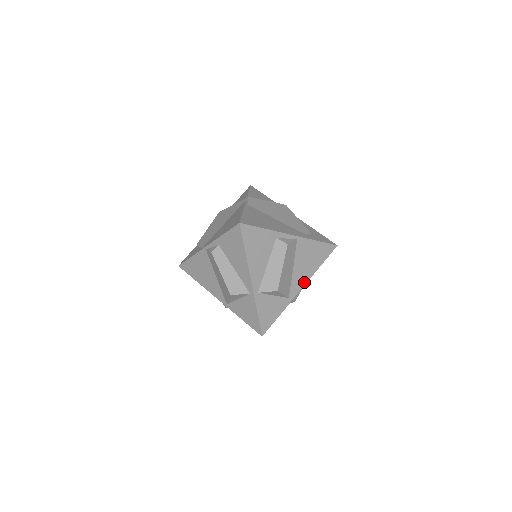
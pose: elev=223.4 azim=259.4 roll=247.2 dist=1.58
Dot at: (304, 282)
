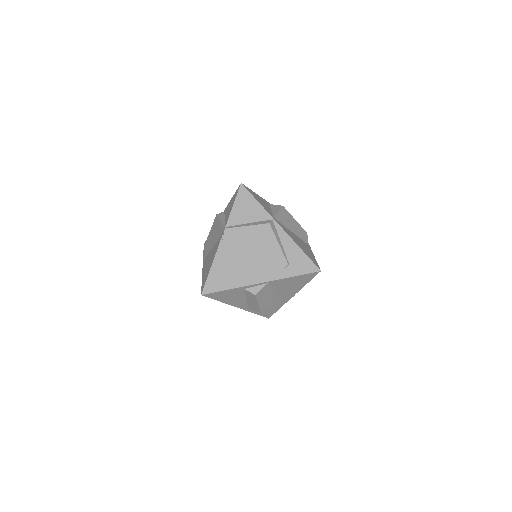
Dot at: (293, 293)
